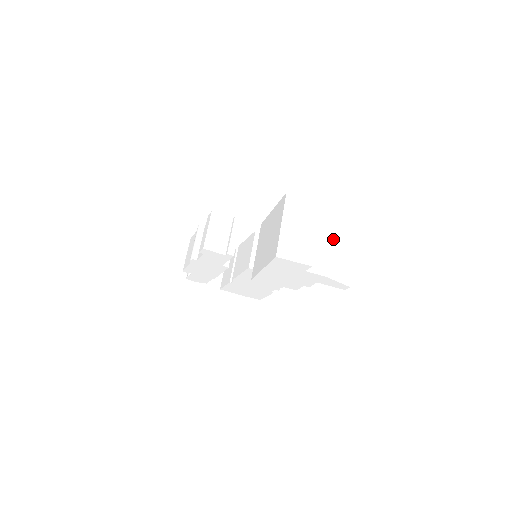
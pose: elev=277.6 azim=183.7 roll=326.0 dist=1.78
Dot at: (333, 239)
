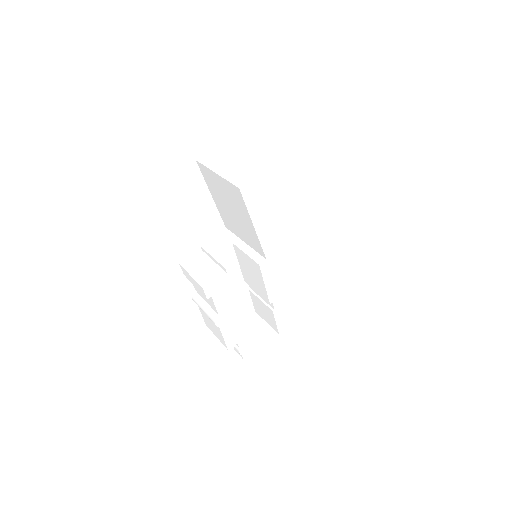
Dot at: (273, 148)
